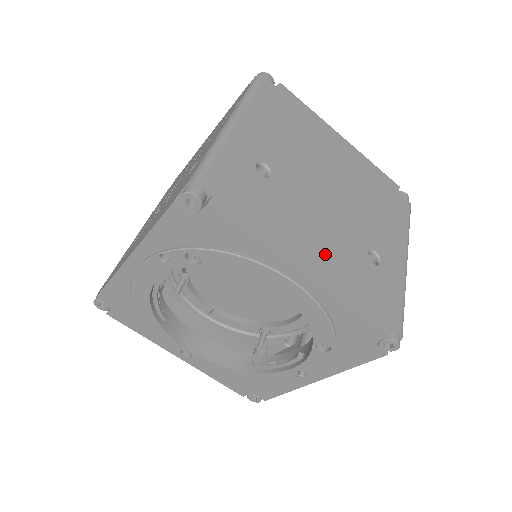
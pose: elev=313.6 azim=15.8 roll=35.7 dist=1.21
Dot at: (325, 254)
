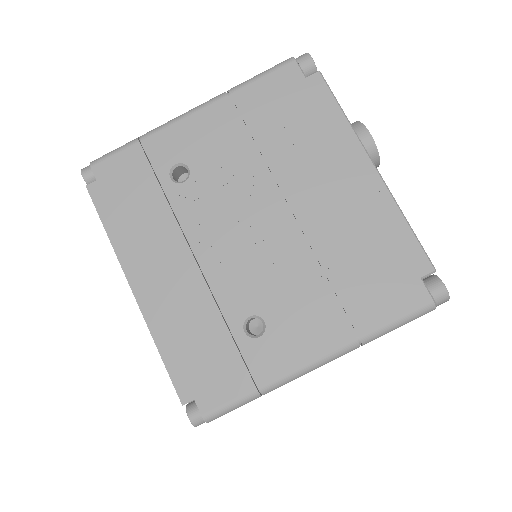
Dot at: occluded
